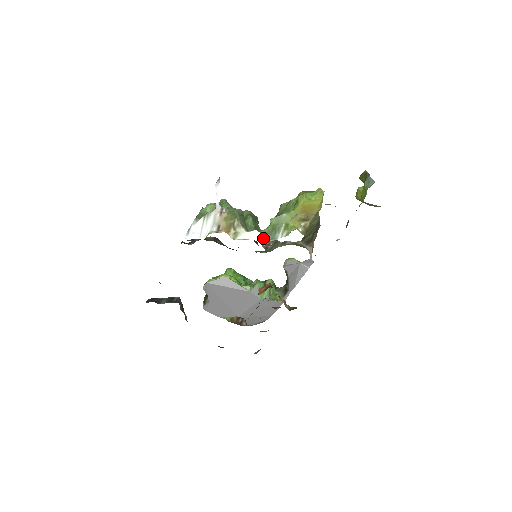
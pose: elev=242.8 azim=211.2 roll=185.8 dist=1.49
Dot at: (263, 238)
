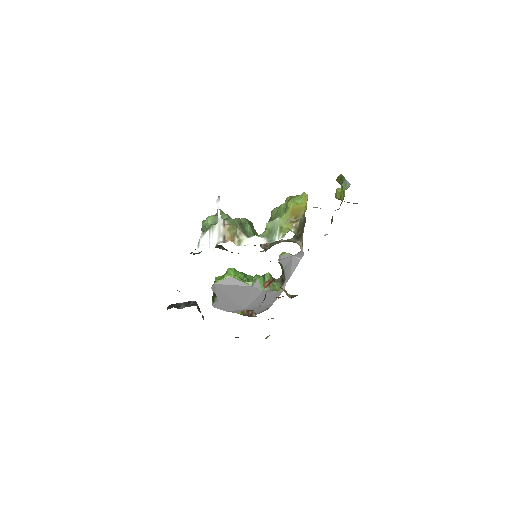
Dot at: (263, 242)
